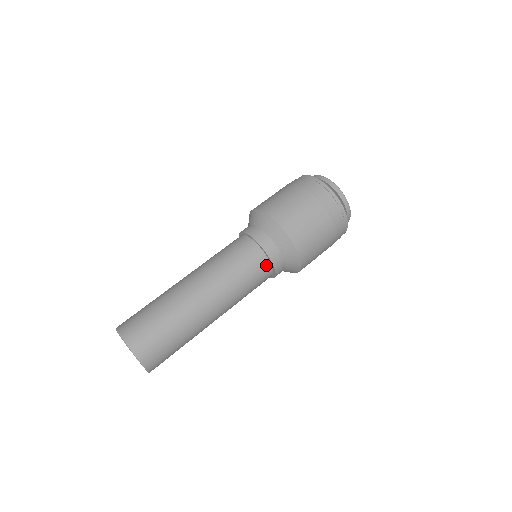
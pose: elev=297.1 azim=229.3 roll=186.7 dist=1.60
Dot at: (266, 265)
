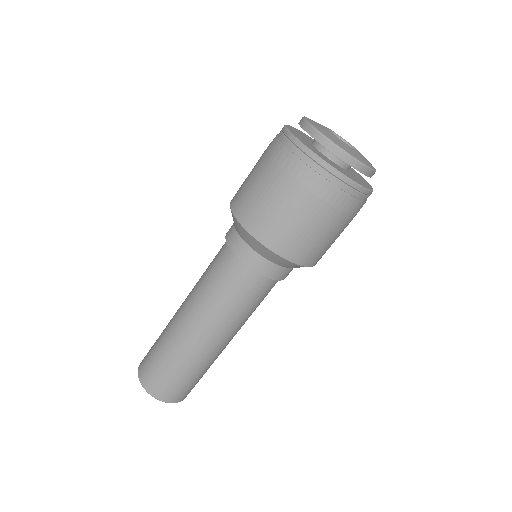
Dot at: occluded
